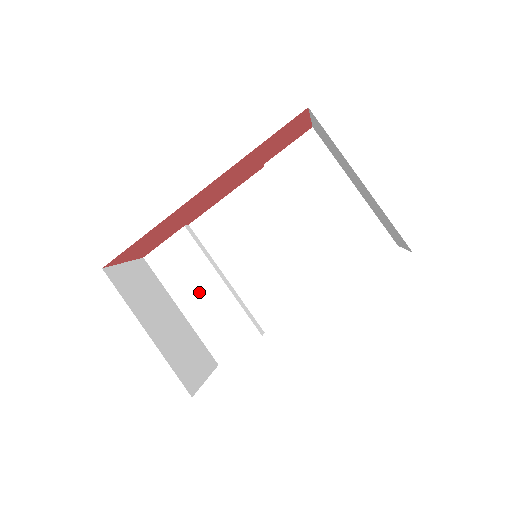
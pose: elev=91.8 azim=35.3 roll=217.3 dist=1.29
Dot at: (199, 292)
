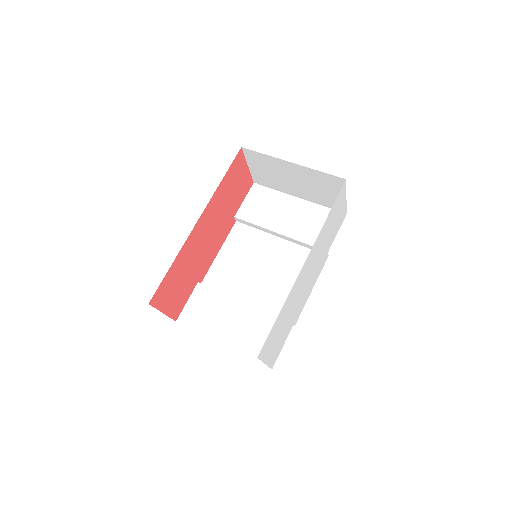
Dot at: (229, 322)
